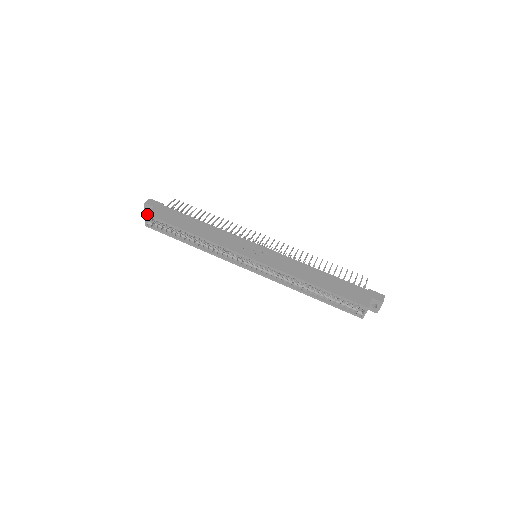
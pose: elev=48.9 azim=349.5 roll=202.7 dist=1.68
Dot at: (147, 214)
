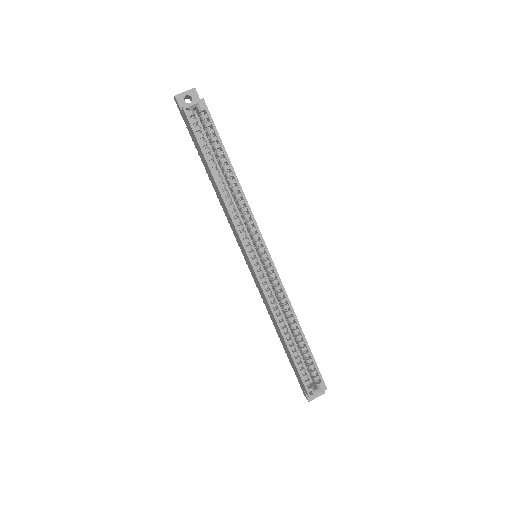
Dot at: occluded
